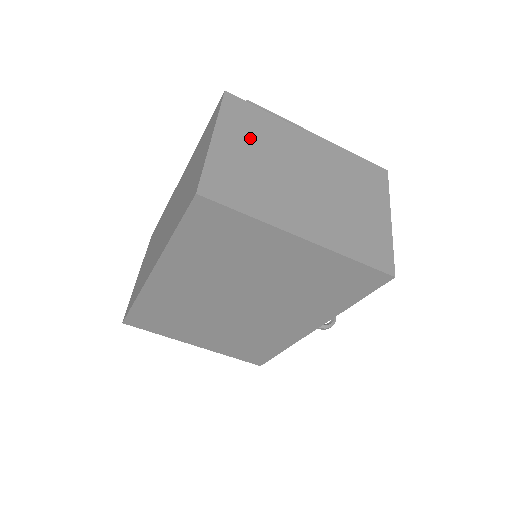
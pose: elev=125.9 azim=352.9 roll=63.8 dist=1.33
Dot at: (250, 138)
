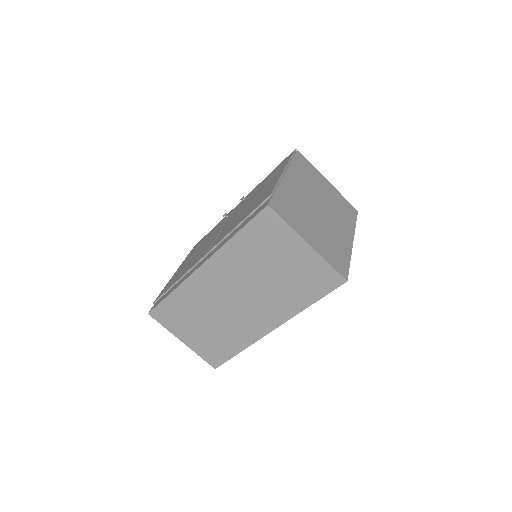
Dot at: (302, 219)
